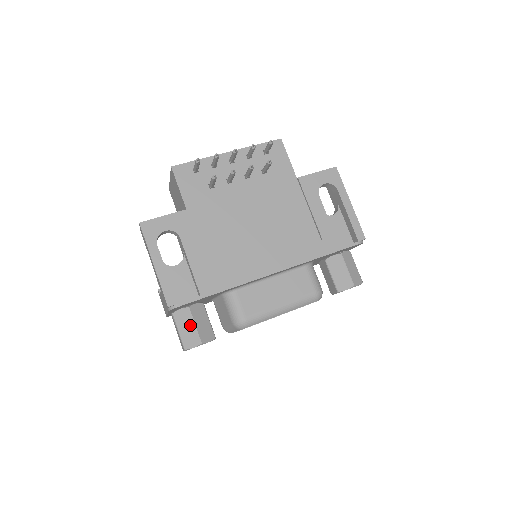
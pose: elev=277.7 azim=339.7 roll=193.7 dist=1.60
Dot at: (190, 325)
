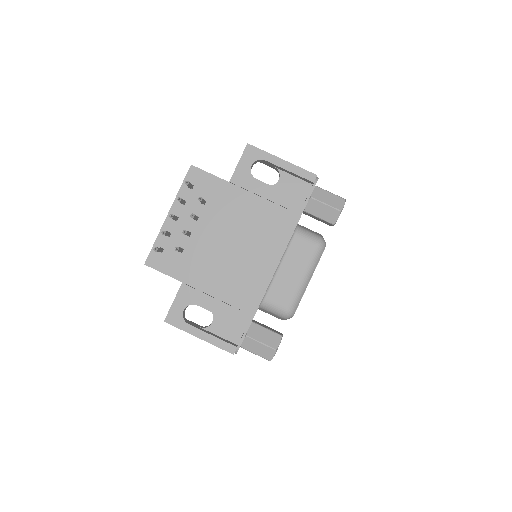
Dot at: (258, 345)
